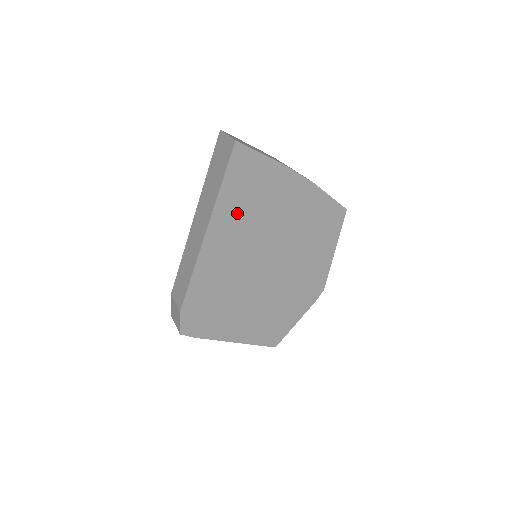
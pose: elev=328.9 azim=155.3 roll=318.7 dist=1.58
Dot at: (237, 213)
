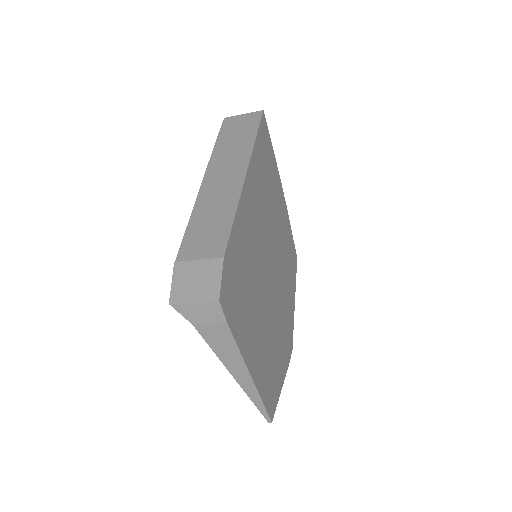
Dot at: (261, 177)
